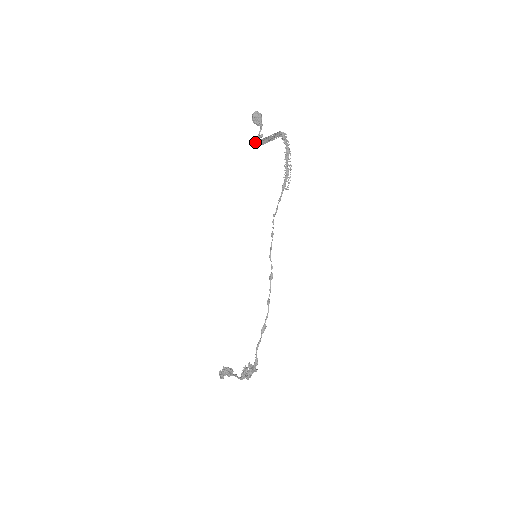
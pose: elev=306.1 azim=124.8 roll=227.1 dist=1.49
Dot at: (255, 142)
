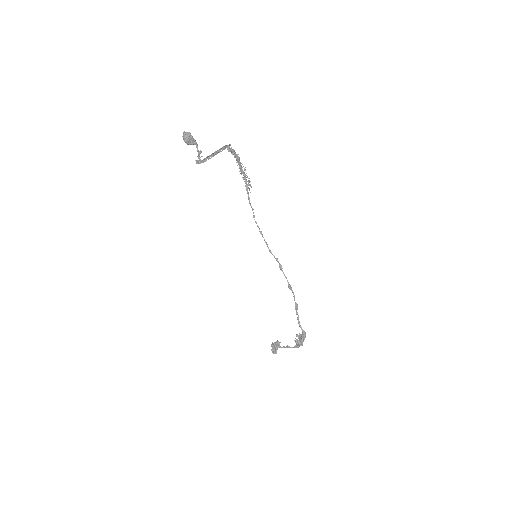
Dot at: (200, 162)
